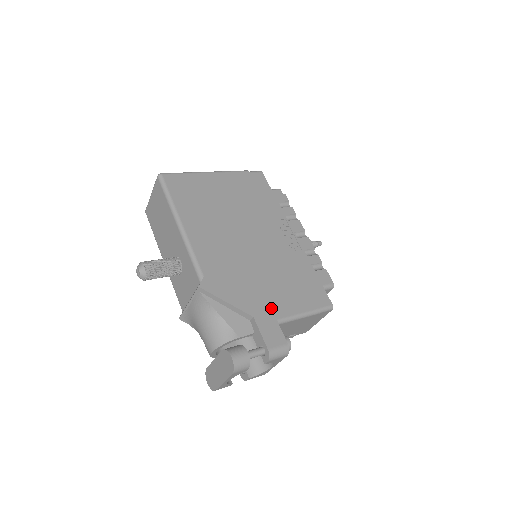
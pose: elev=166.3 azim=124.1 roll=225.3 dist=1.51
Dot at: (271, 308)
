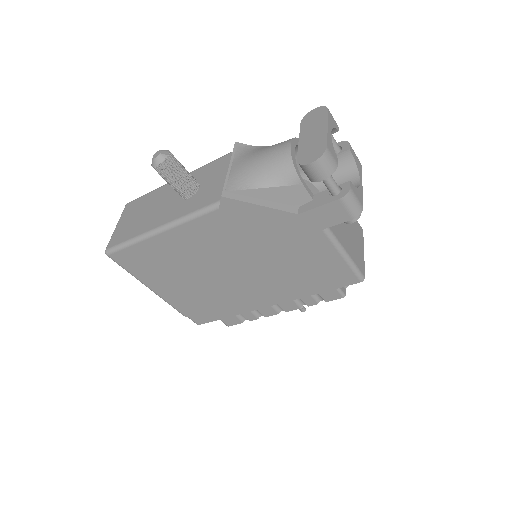
Dot at: occluded
